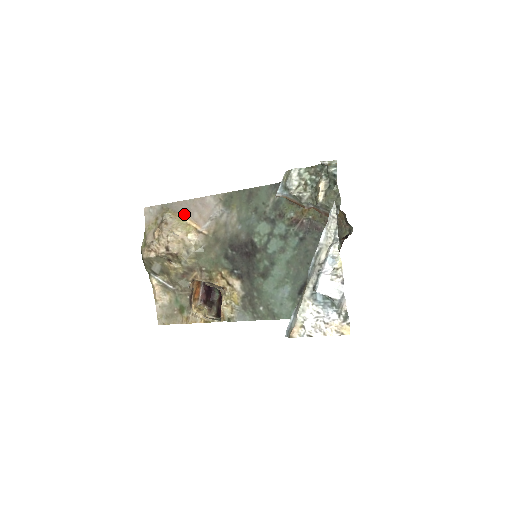
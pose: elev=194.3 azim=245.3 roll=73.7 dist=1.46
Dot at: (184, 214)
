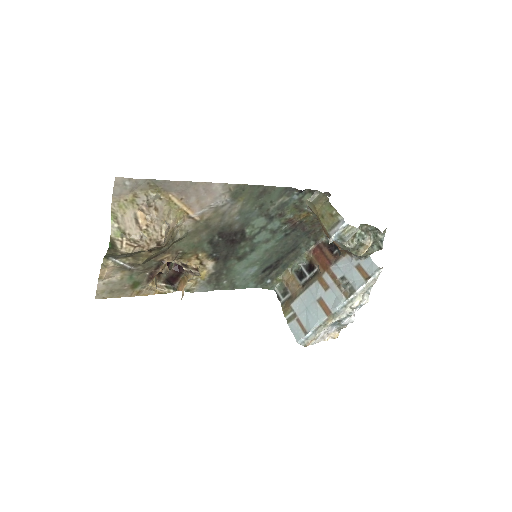
Dot at: (178, 197)
